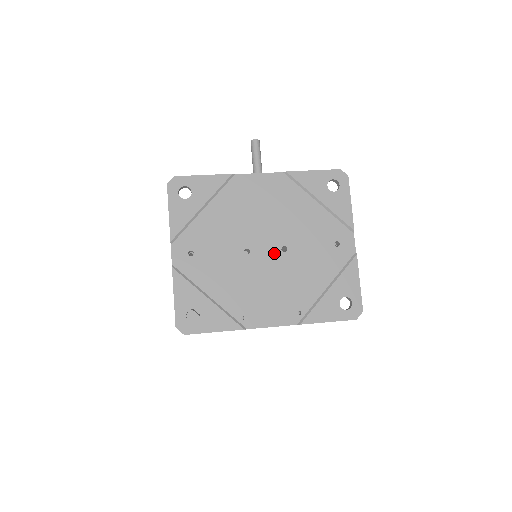
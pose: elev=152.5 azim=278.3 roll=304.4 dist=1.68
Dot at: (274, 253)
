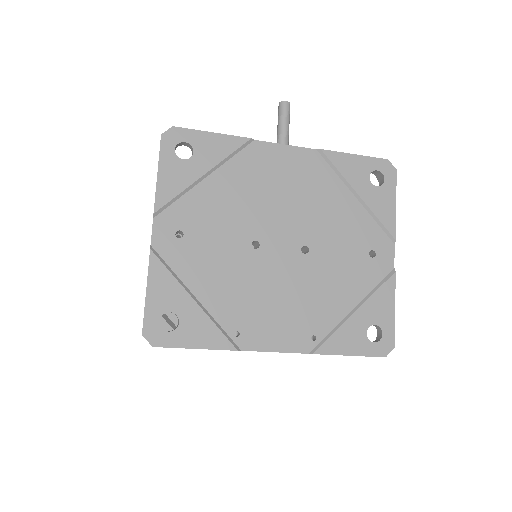
Dot at: (291, 252)
